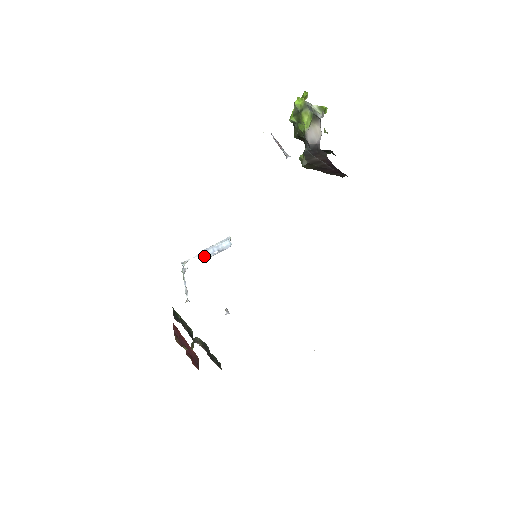
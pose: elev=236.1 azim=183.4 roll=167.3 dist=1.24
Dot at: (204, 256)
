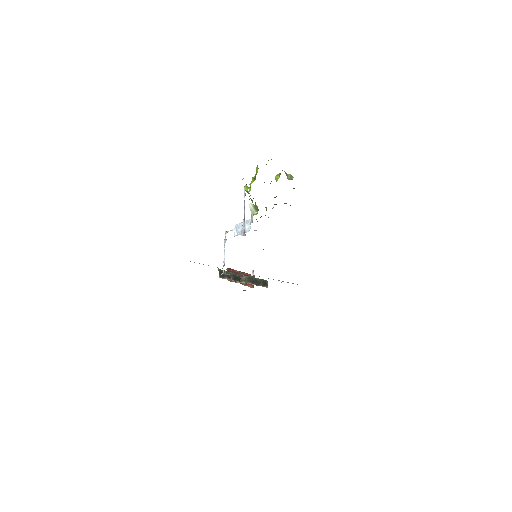
Dot at: (236, 232)
